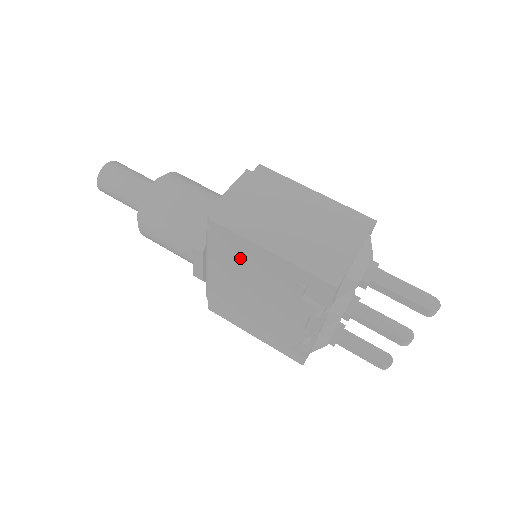
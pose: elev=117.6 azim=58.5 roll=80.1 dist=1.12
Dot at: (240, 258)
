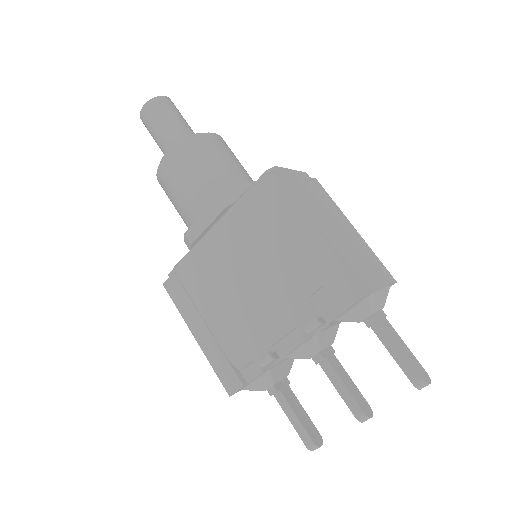
Dot at: (268, 227)
